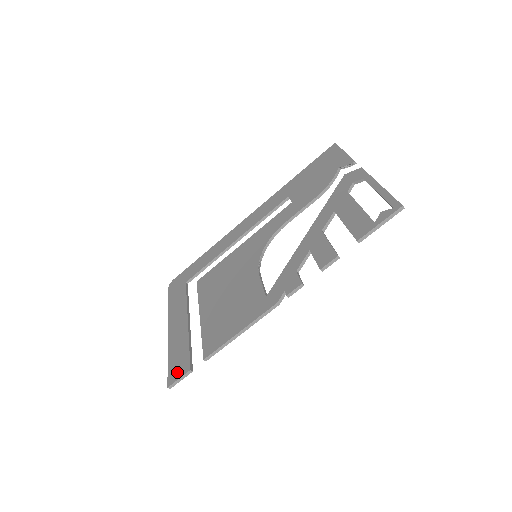
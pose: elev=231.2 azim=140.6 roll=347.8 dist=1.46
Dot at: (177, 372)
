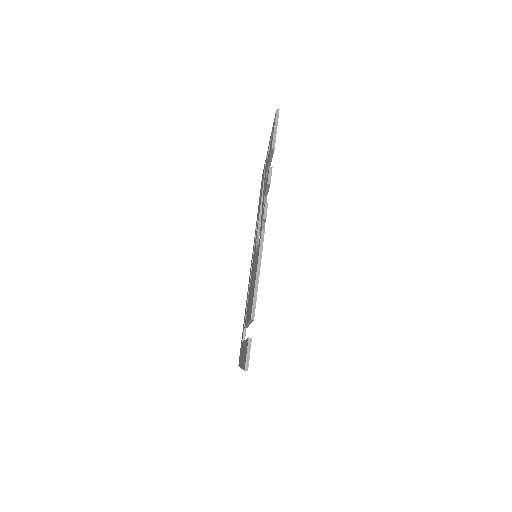
Dot at: (245, 356)
